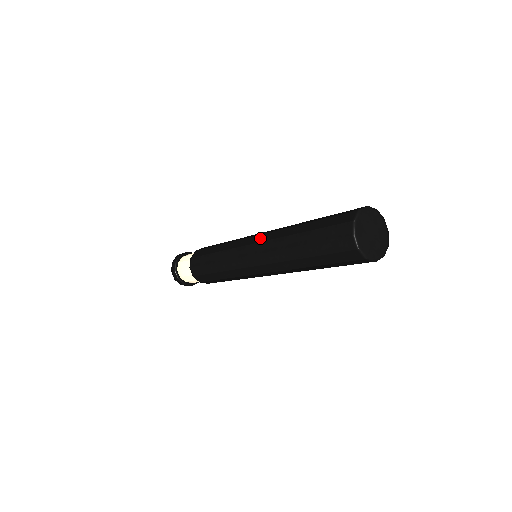
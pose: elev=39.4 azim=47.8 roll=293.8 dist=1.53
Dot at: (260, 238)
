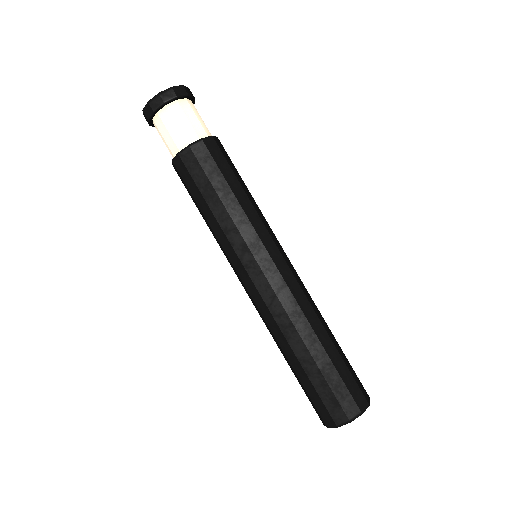
Dot at: (267, 294)
